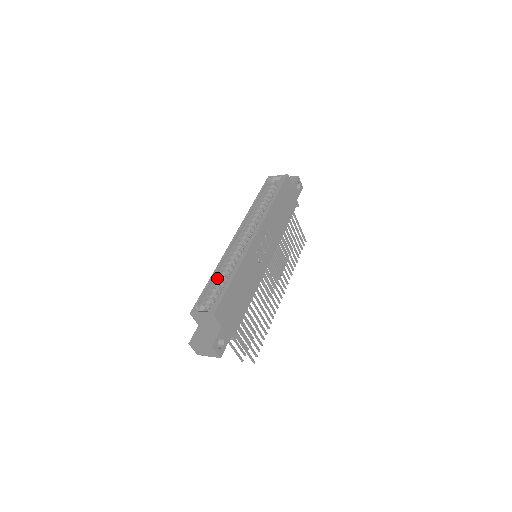
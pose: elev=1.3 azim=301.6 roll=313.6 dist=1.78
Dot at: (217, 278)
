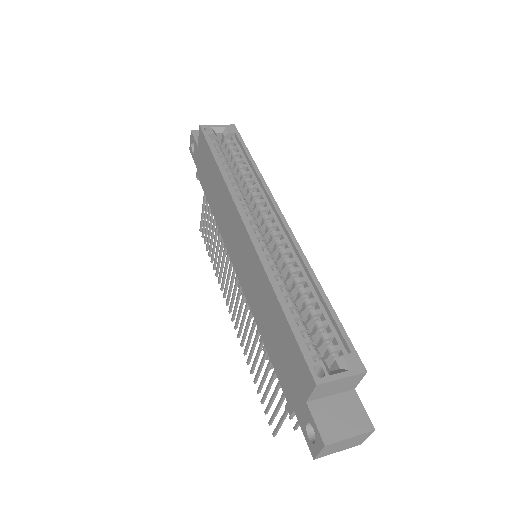
Dot at: (288, 303)
